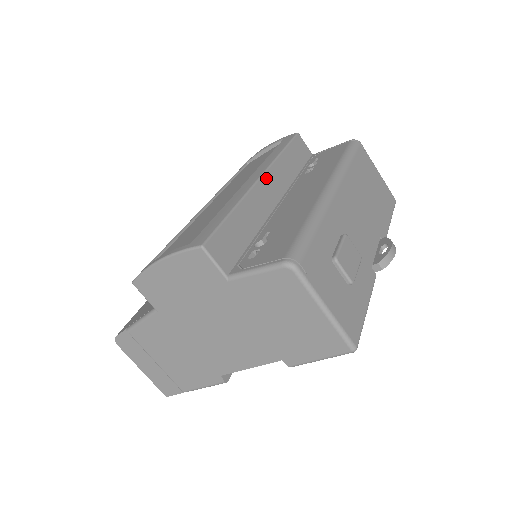
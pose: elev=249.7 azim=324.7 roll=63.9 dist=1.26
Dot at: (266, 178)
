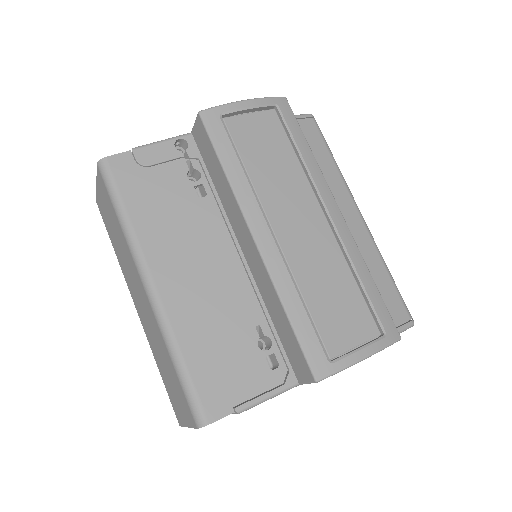
Dot at: occluded
